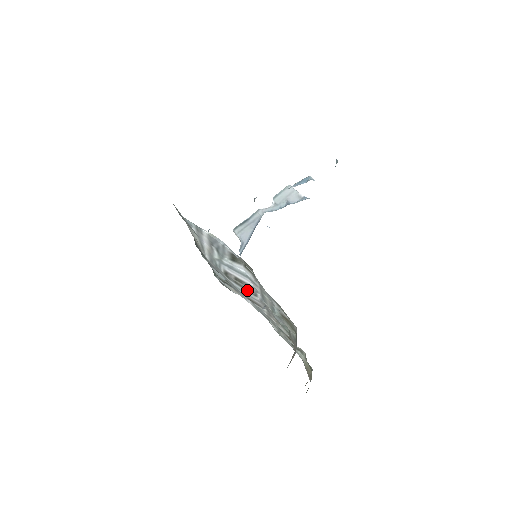
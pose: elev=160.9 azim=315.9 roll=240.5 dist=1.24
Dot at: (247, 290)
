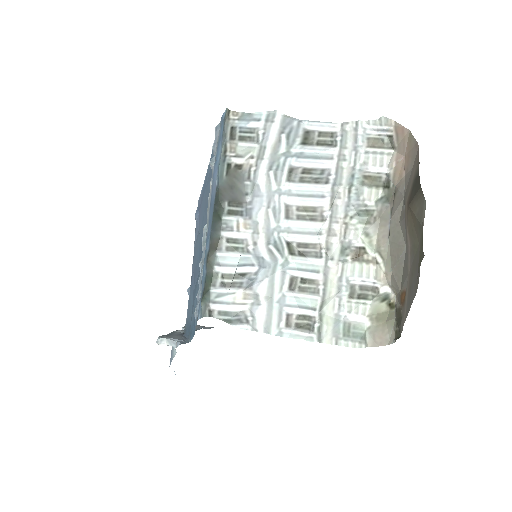
Dot at: (316, 181)
